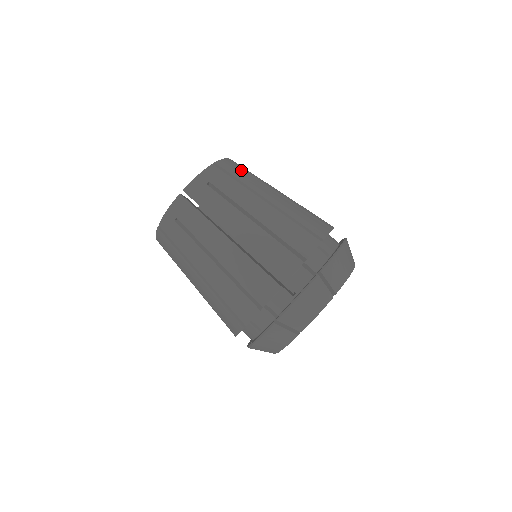
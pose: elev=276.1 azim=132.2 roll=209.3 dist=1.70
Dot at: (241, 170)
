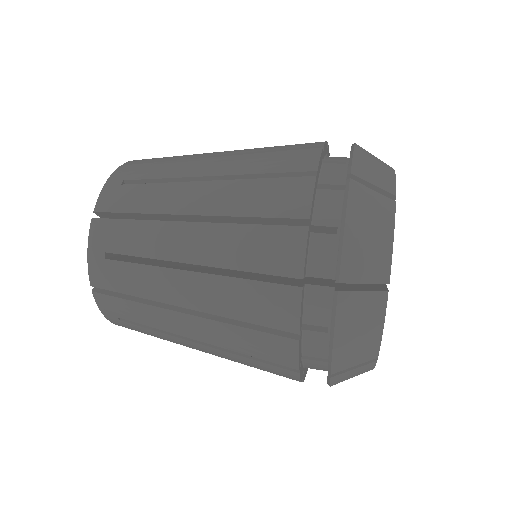
Dot at: occluded
